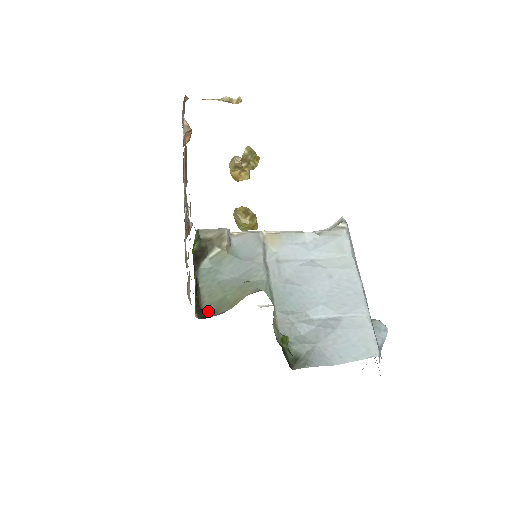
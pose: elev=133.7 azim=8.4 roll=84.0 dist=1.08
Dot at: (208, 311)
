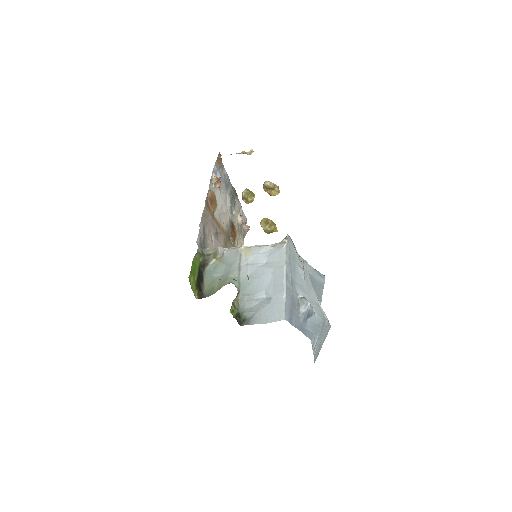
Dot at: (206, 294)
